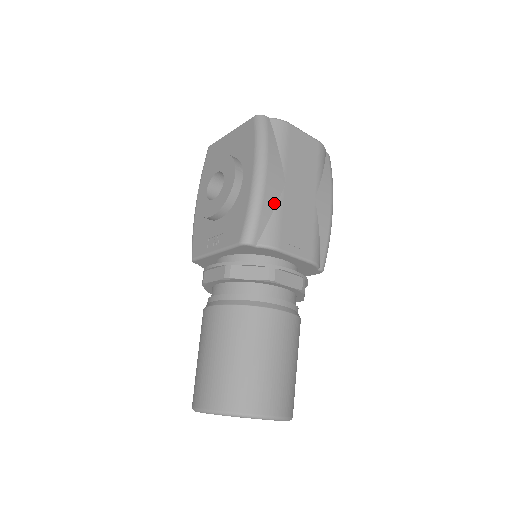
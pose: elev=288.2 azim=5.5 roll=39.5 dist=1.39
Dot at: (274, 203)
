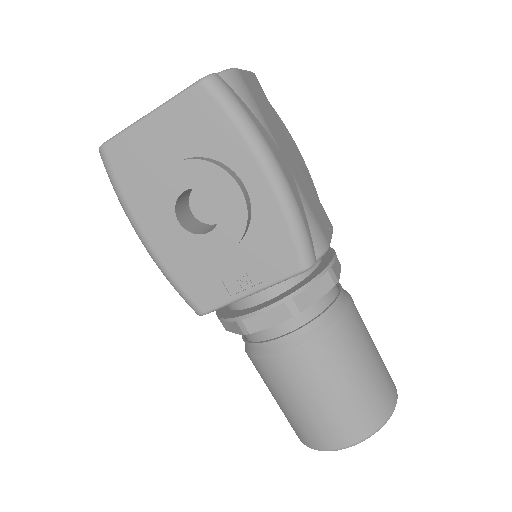
Dot at: (299, 196)
